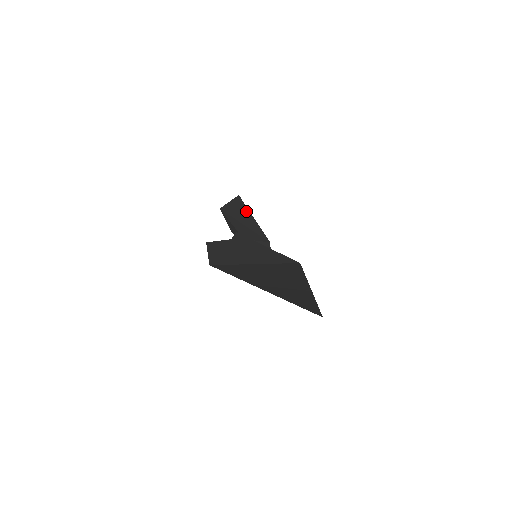
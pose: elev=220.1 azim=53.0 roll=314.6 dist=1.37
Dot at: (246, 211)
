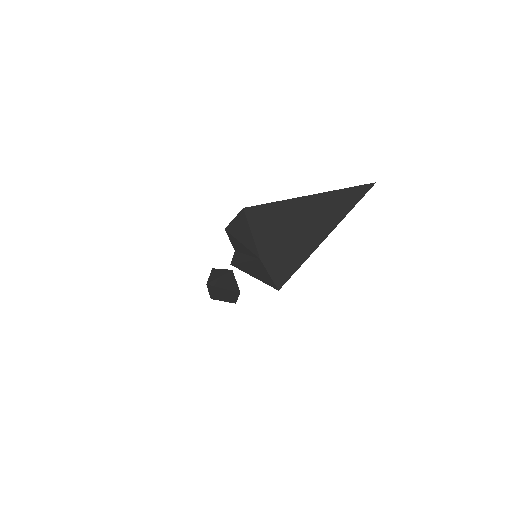
Dot at: occluded
